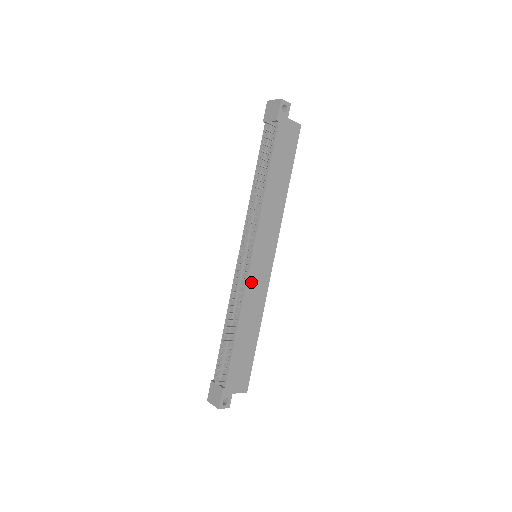
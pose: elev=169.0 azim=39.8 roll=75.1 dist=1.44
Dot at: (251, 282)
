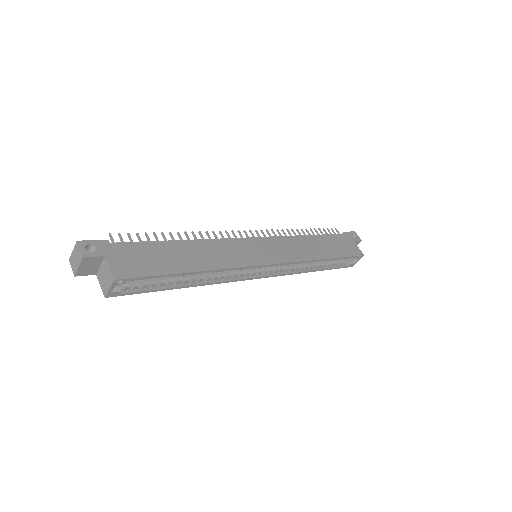
Dot at: (235, 244)
